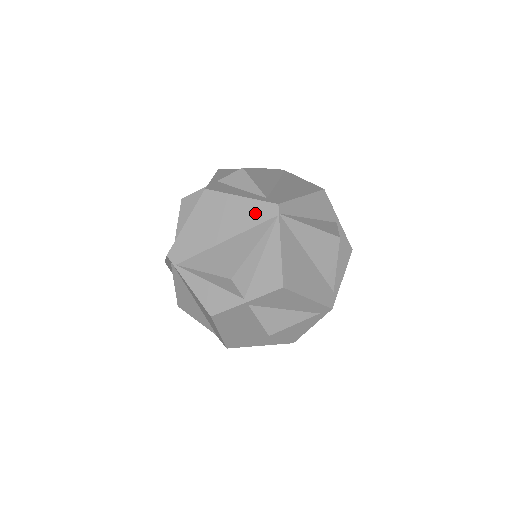
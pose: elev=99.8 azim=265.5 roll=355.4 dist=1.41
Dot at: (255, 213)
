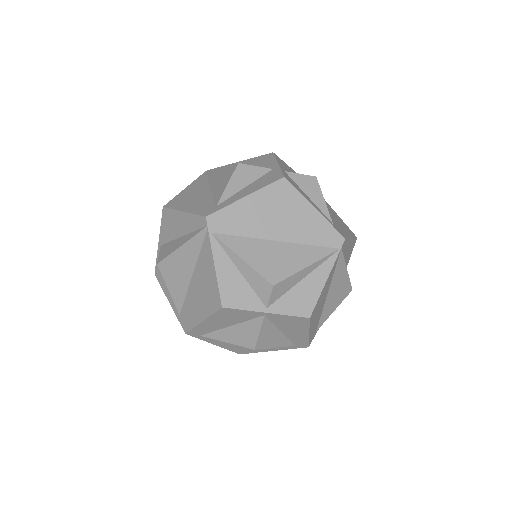
Dot at: (320, 233)
